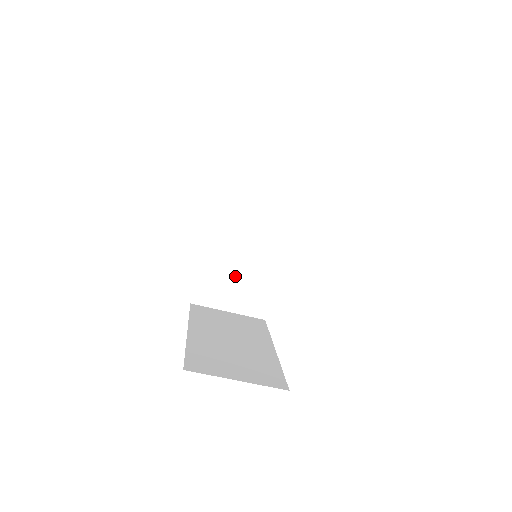
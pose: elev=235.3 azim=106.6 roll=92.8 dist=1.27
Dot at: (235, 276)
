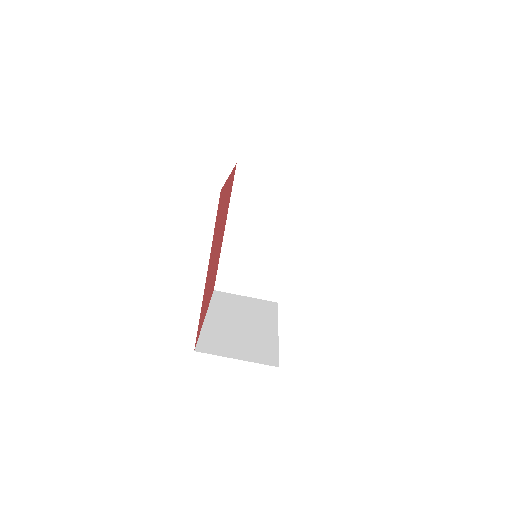
Dot at: (249, 267)
